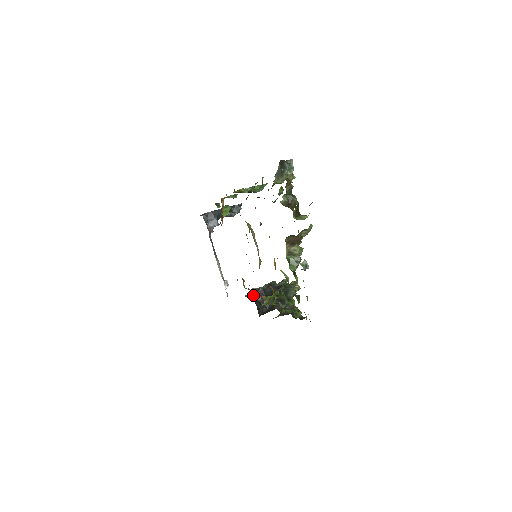
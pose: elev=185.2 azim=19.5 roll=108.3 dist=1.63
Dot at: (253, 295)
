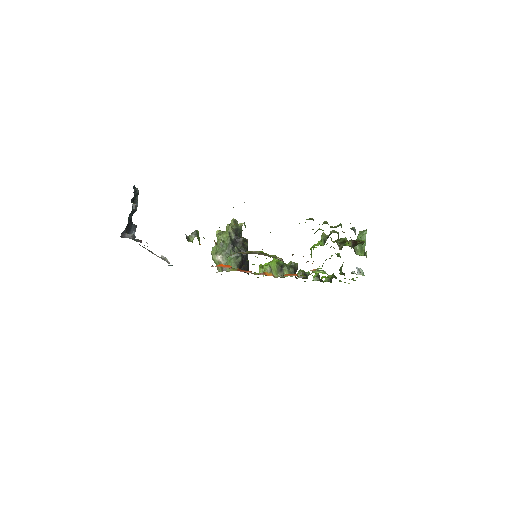
Dot at: occluded
